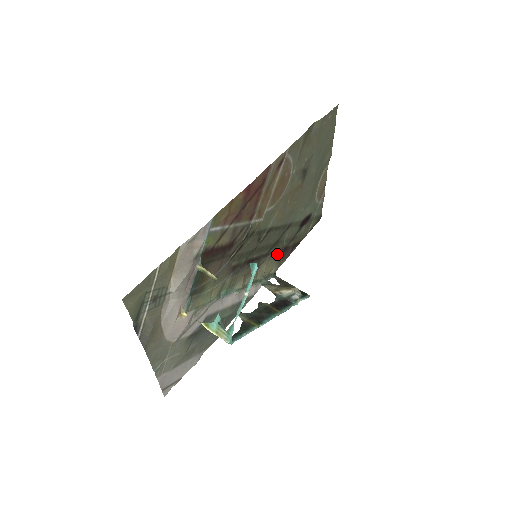
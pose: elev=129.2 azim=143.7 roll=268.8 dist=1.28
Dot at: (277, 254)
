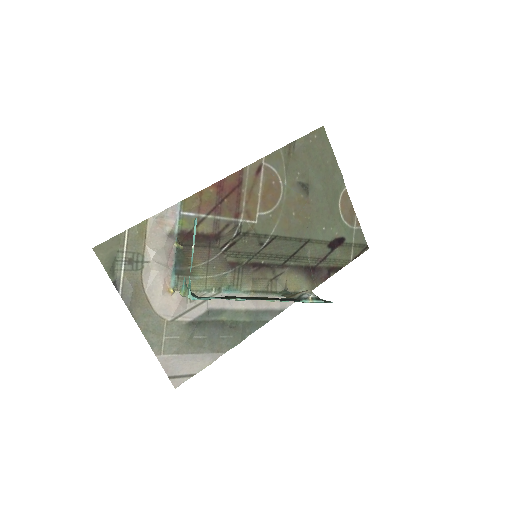
Dot at: (301, 270)
